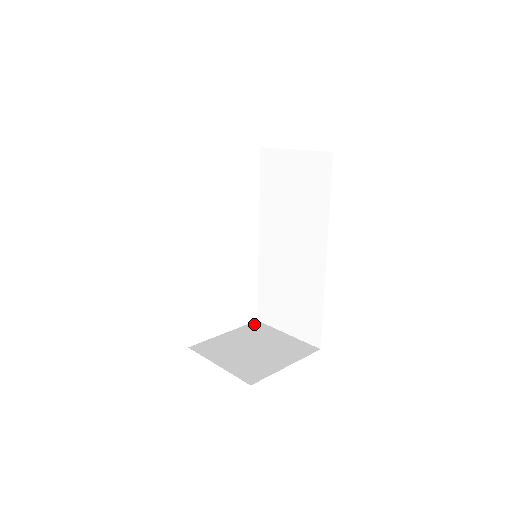
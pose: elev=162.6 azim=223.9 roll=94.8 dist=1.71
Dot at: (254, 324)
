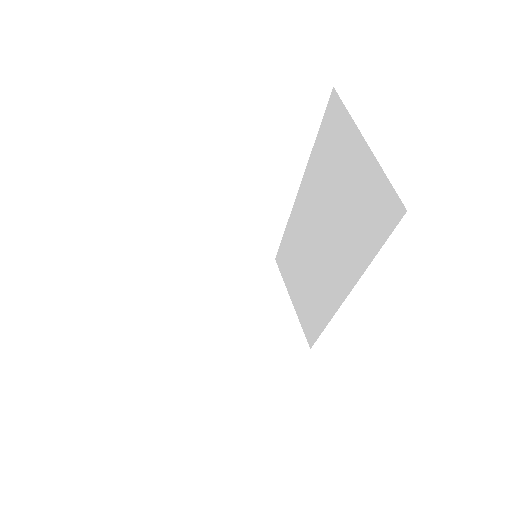
Dot at: (267, 266)
